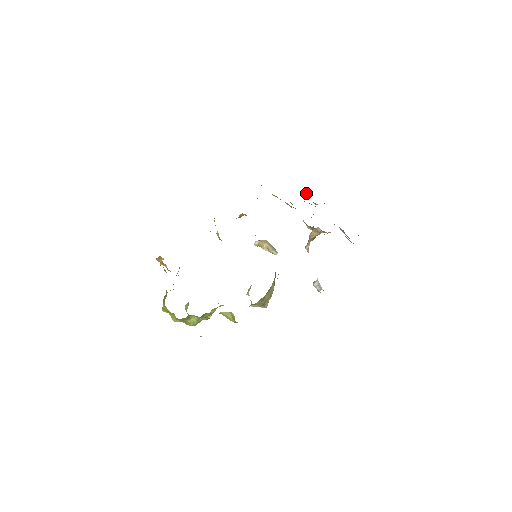
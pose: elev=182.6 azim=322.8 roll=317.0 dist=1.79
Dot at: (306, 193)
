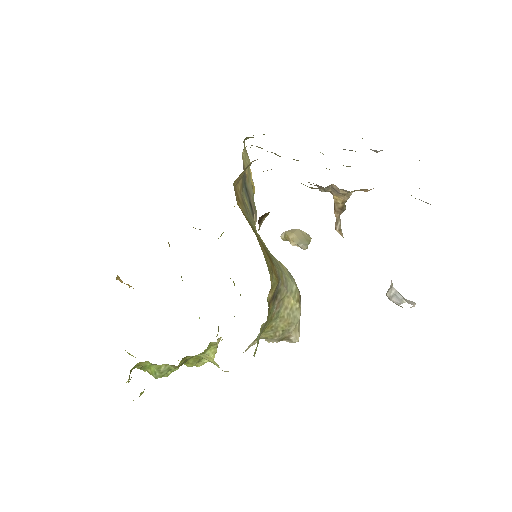
Dot at: (362, 138)
